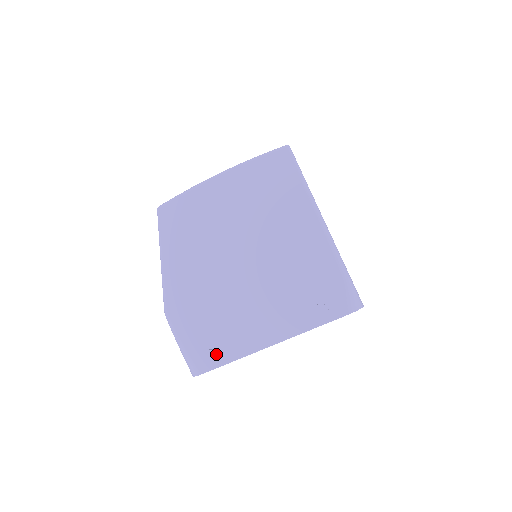
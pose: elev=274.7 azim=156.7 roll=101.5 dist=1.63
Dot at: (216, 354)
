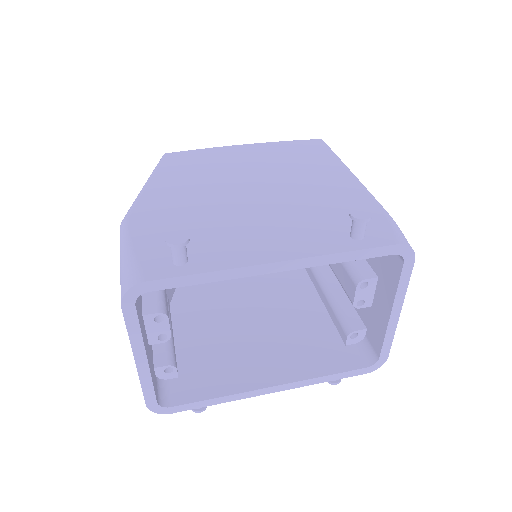
Dot at: (188, 235)
